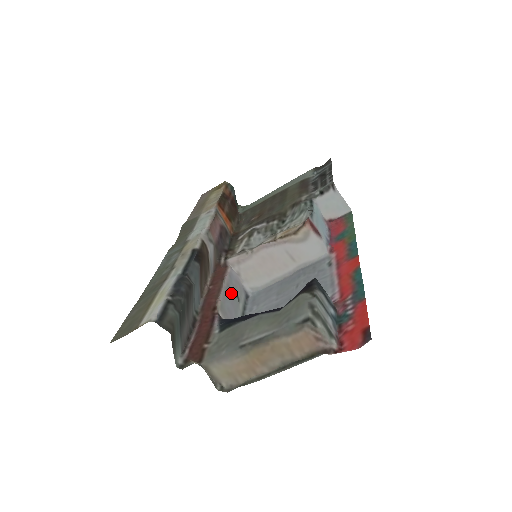
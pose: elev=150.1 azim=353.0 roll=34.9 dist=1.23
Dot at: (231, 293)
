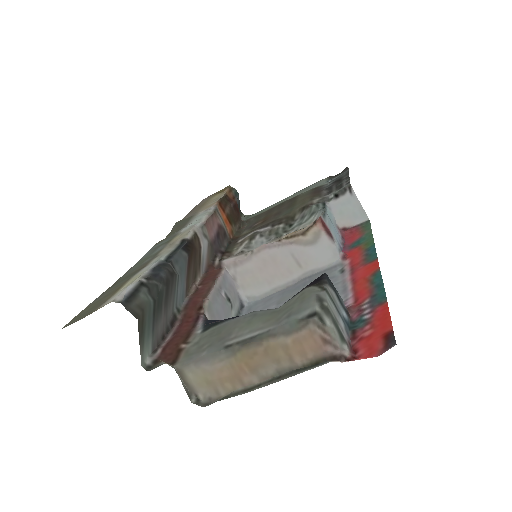
Dot at: (223, 296)
